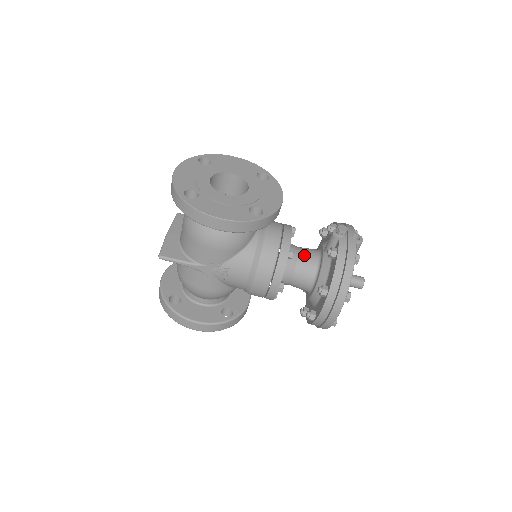
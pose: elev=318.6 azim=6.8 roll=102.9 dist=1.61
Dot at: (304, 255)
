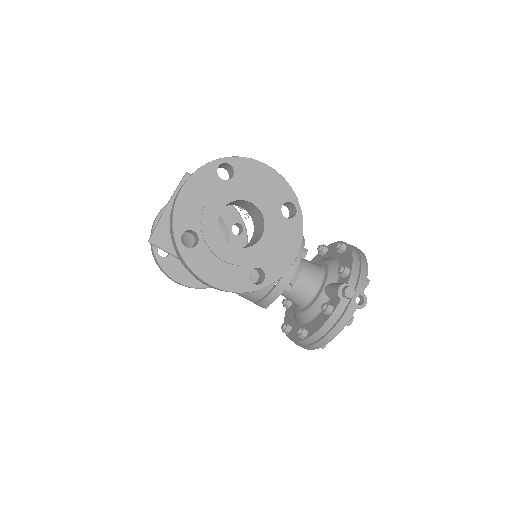
Dot at: (303, 282)
